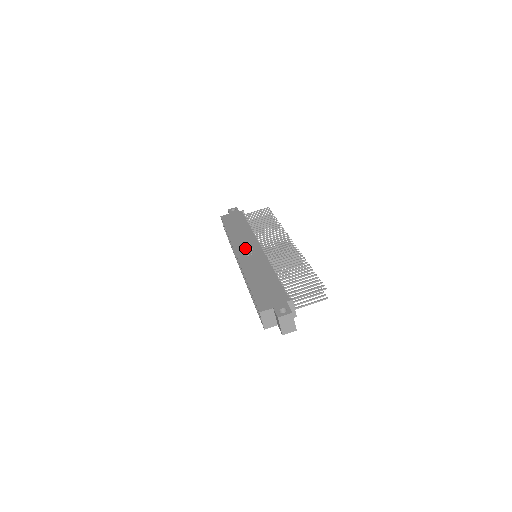
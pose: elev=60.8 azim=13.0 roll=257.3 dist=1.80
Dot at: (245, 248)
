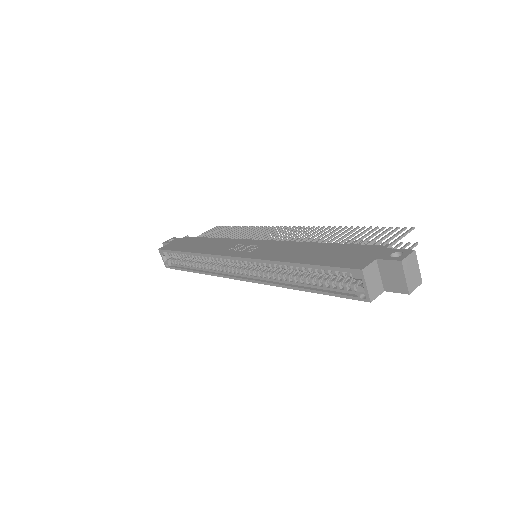
Dot at: (237, 249)
